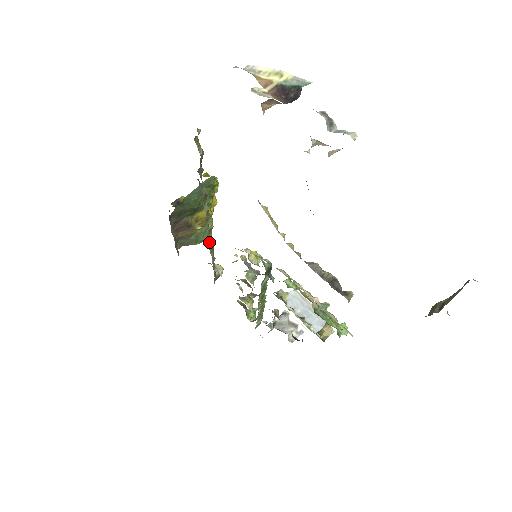
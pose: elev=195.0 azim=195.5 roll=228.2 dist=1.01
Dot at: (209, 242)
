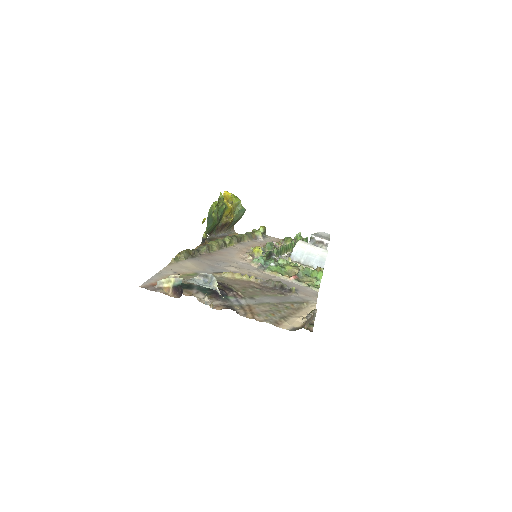
Dot at: (236, 243)
